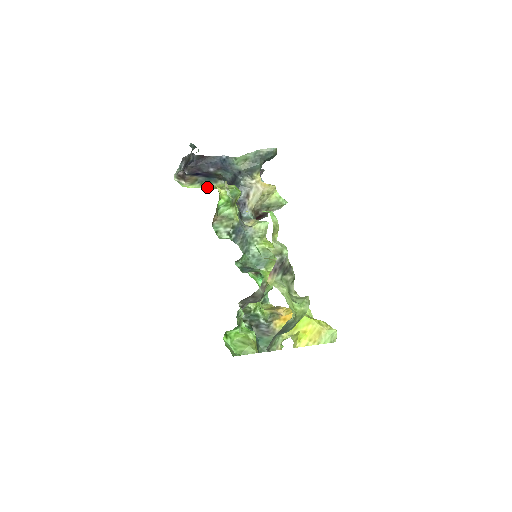
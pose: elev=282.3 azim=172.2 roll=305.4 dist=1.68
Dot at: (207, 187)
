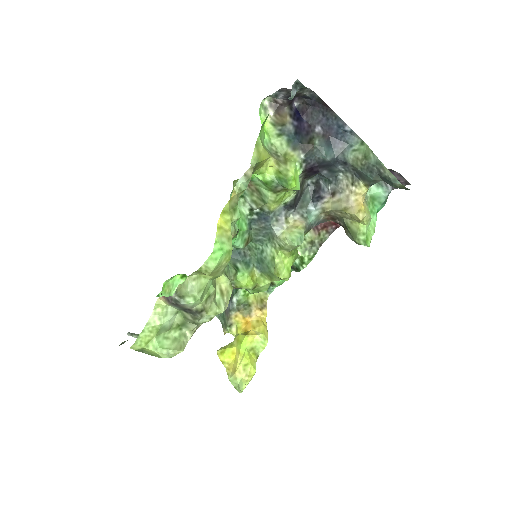
Dot at: (278, 145)
